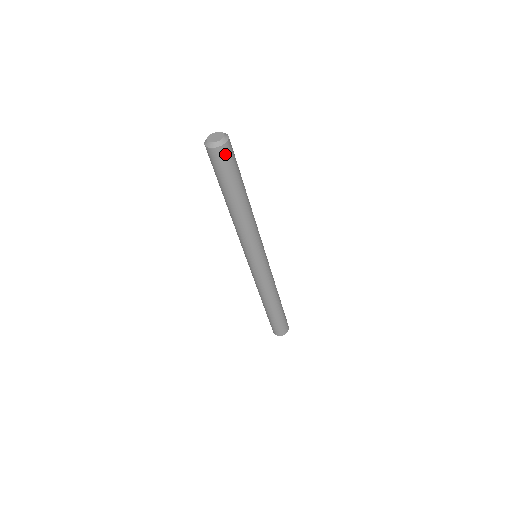
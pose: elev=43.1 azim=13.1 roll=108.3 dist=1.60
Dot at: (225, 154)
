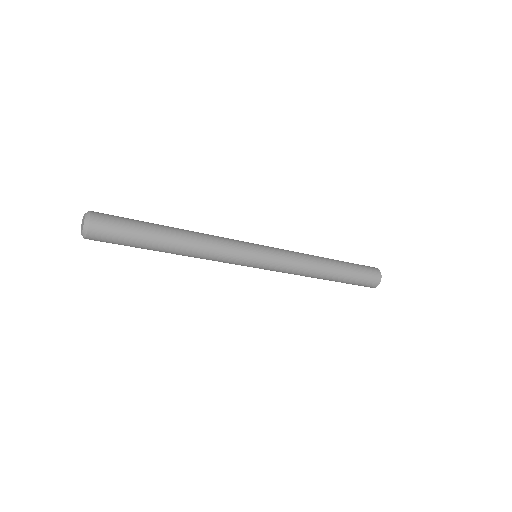
Dot at: (101, 227)
